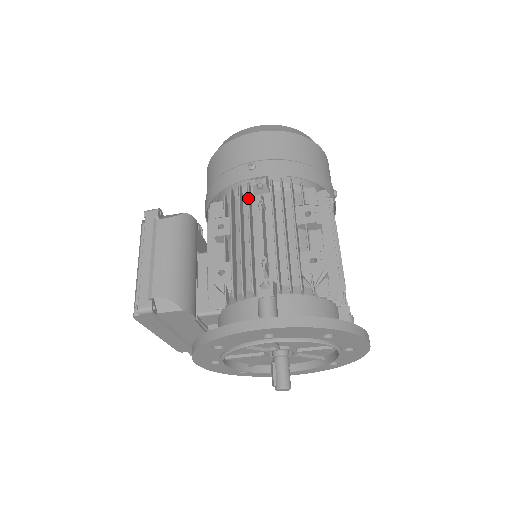
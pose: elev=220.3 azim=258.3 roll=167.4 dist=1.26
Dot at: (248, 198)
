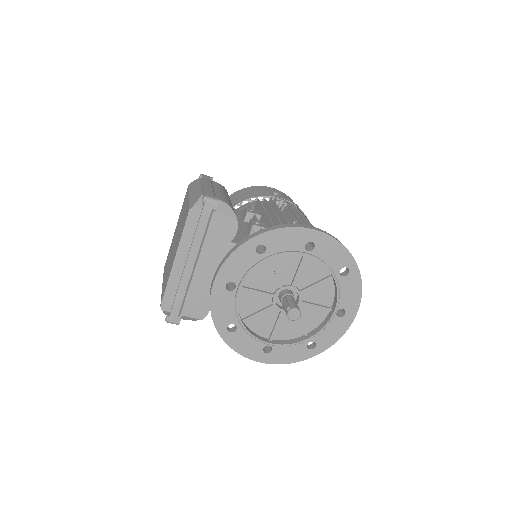
Dot at: occluded
